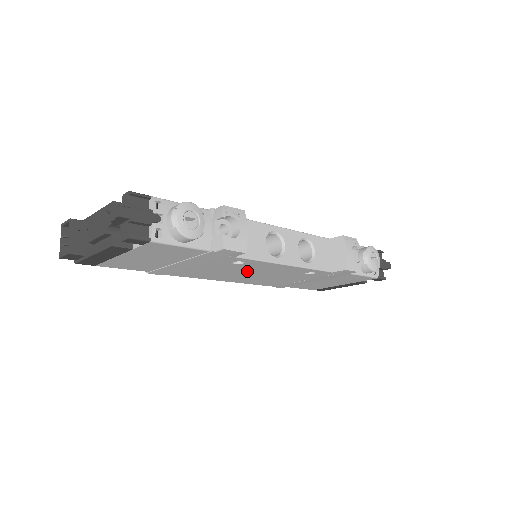
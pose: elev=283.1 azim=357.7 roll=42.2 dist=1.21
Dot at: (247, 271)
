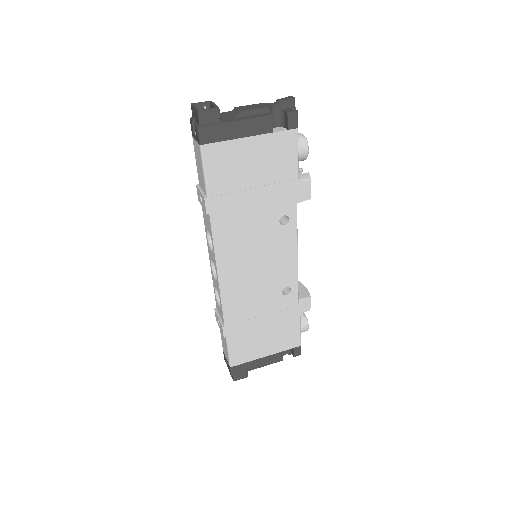
Dot at: (263, 251)
